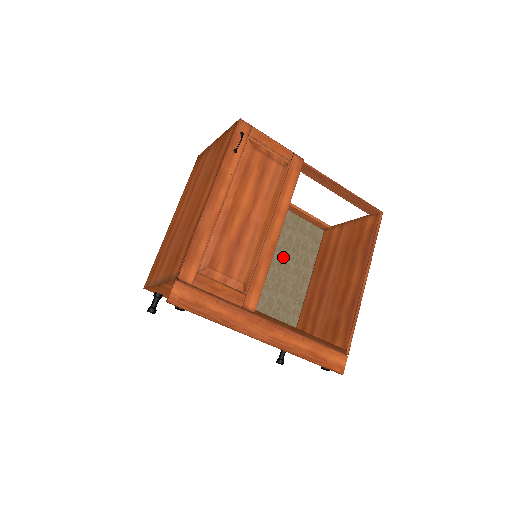
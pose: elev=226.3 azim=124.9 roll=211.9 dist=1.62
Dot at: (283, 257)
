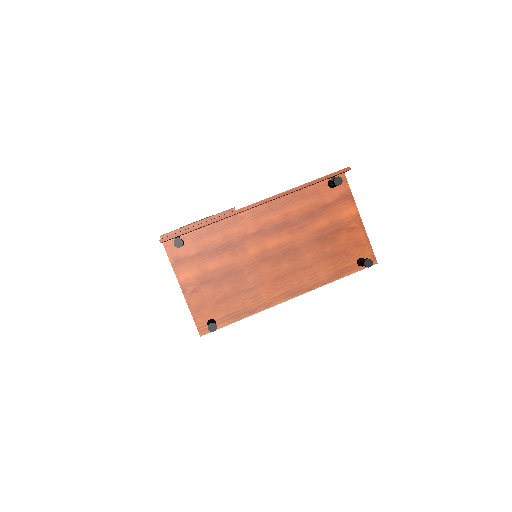
Dot at: occluded
